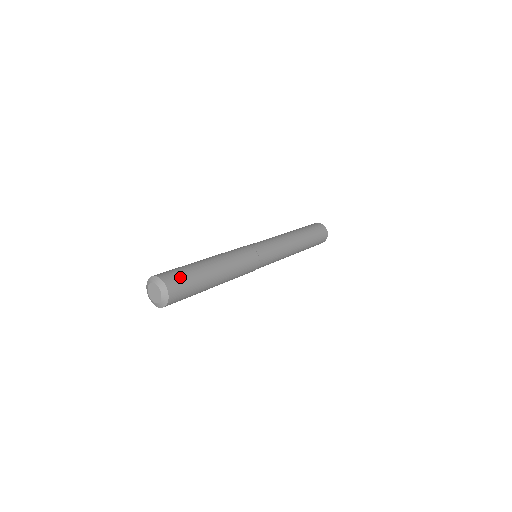
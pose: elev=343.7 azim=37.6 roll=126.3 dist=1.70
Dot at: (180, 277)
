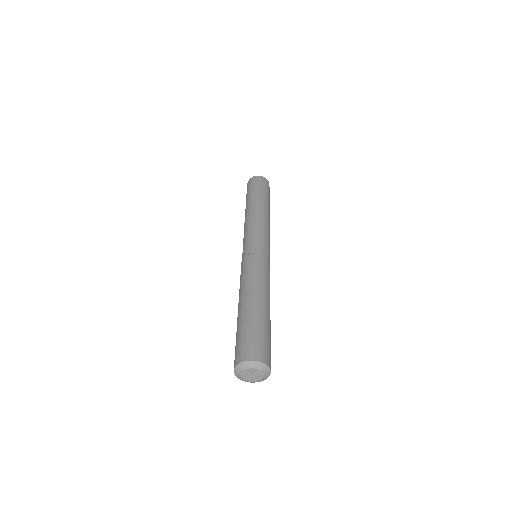
Dot at: (270, 351)
